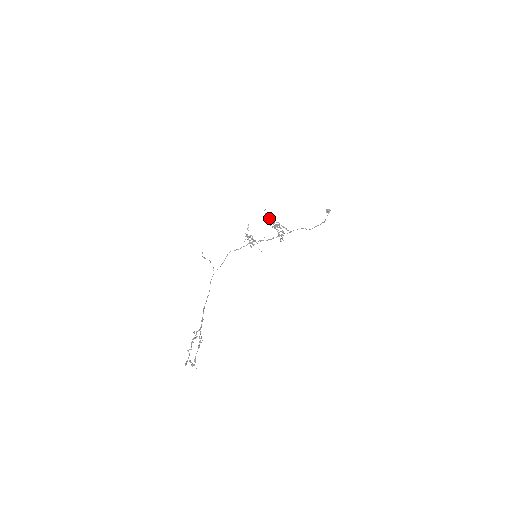
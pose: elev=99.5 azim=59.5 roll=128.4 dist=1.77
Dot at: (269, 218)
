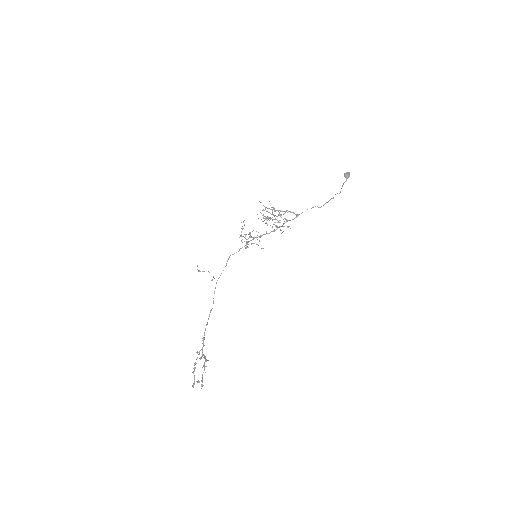
Dot at: (262, 210)
